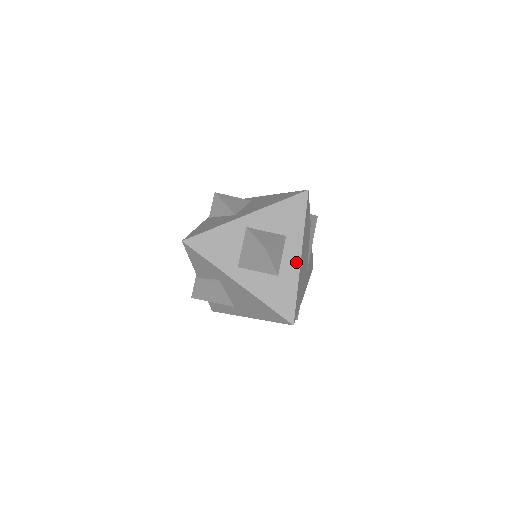
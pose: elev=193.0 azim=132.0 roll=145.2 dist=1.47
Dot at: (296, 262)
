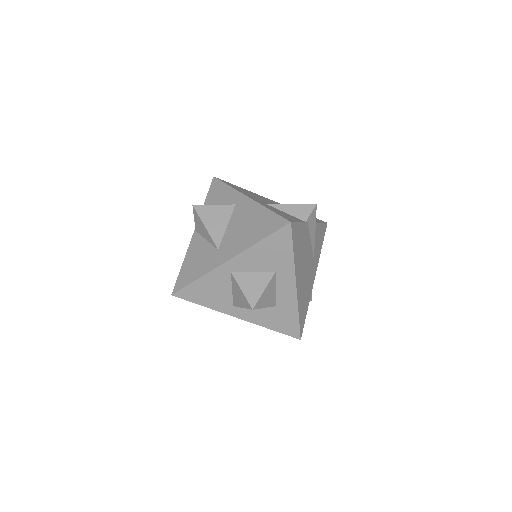
Dot at: (292, 292)
